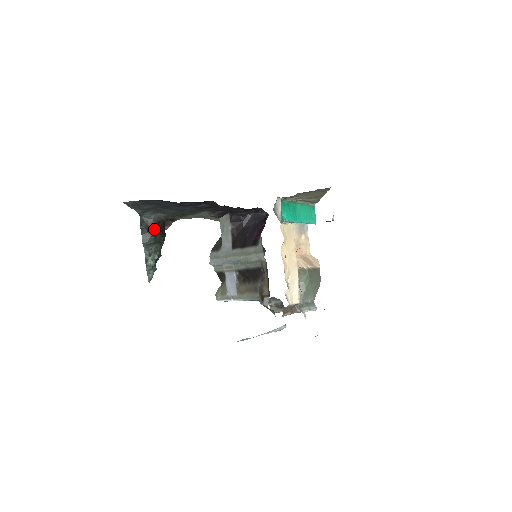
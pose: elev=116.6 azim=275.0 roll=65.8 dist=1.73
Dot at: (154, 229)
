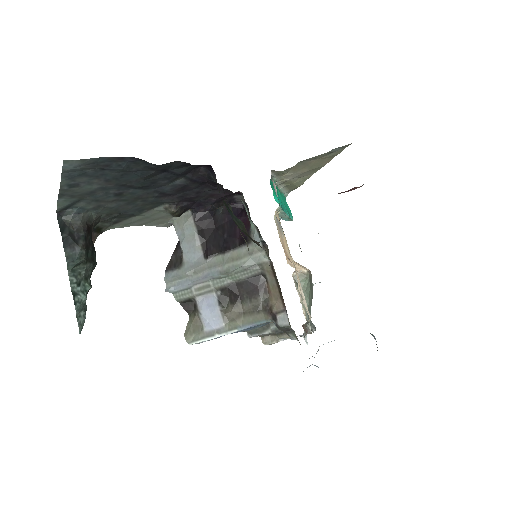
Dot at: (84, 238)
